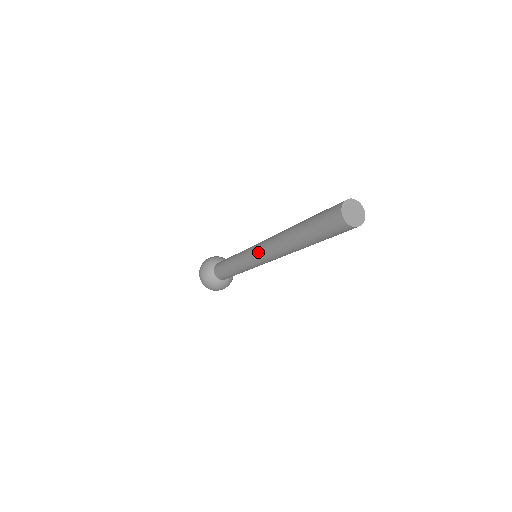
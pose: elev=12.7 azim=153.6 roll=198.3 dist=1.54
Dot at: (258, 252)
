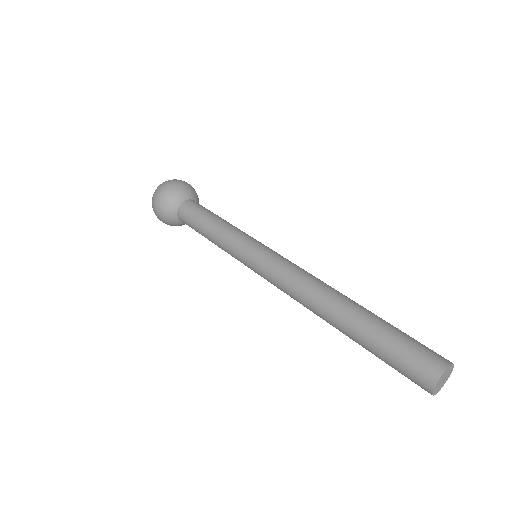
Dot at: (269, 281)
